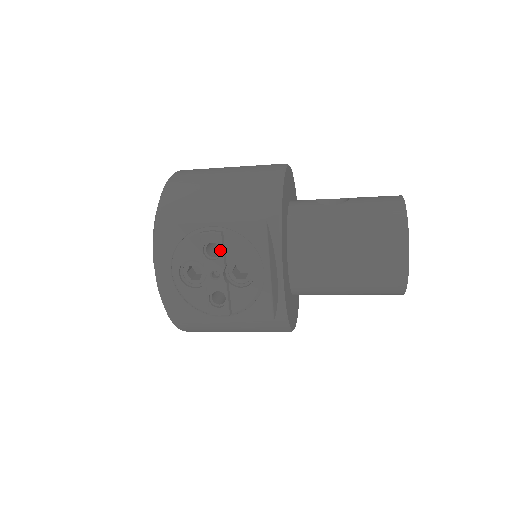
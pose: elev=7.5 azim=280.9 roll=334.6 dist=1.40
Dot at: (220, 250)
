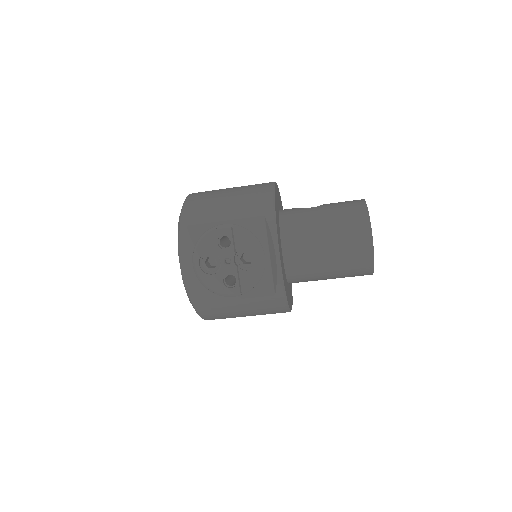
Dot at: occluded
